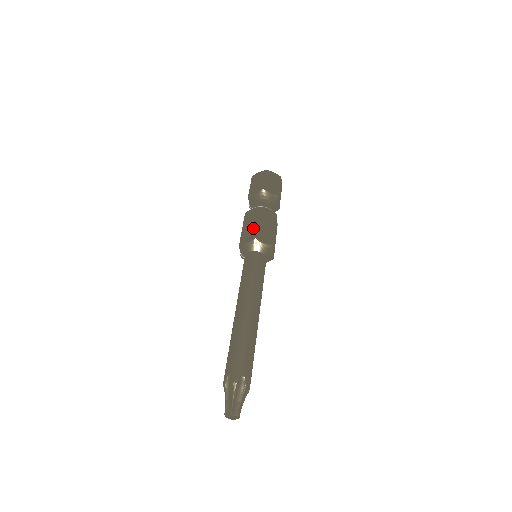
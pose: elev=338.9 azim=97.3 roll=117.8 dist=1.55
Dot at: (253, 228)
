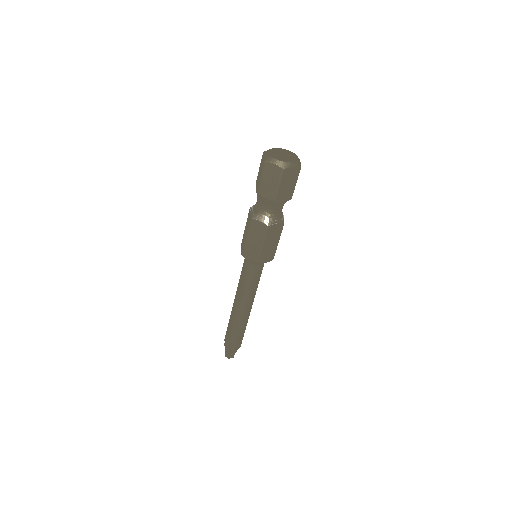
Dot at: (244, 240)
